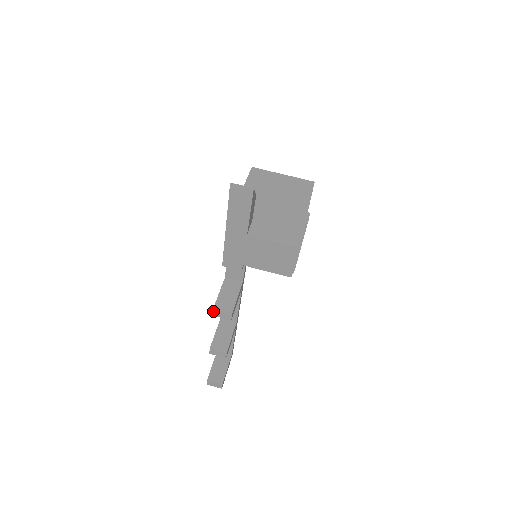
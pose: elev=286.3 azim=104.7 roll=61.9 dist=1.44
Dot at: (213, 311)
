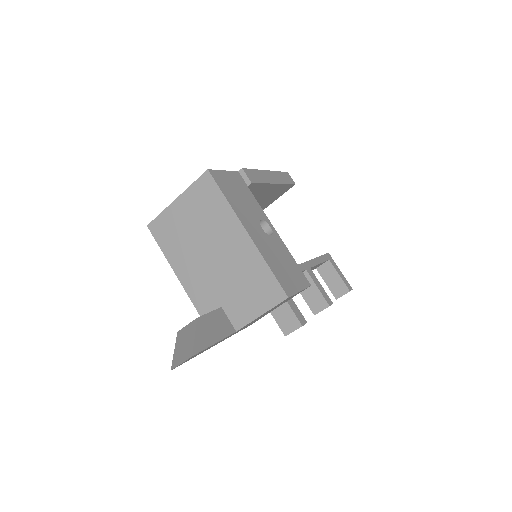
Dot at: occluded
